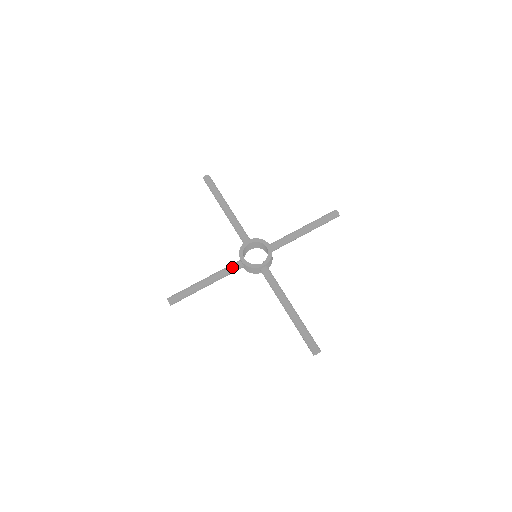
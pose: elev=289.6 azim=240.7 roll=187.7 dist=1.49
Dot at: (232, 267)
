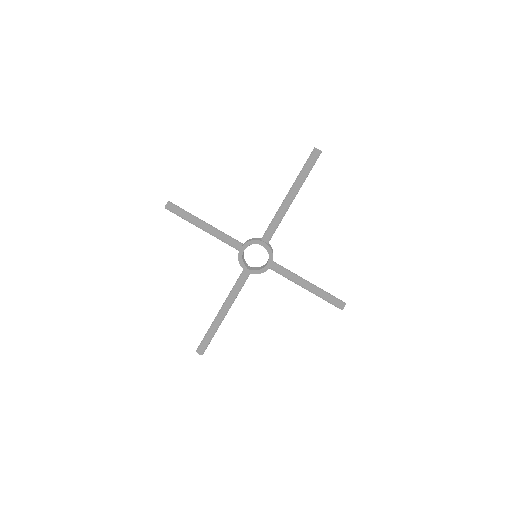
Dot at: (231, 243)
